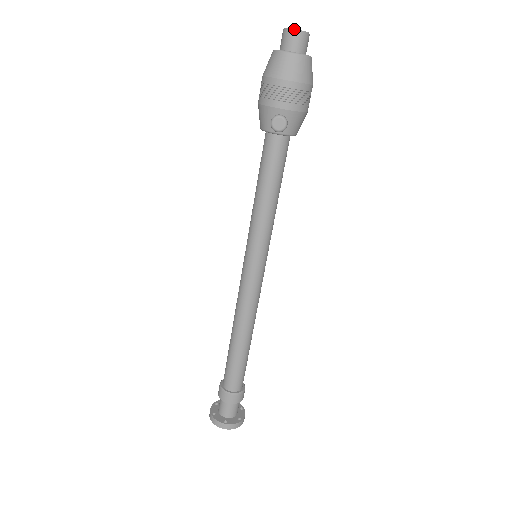
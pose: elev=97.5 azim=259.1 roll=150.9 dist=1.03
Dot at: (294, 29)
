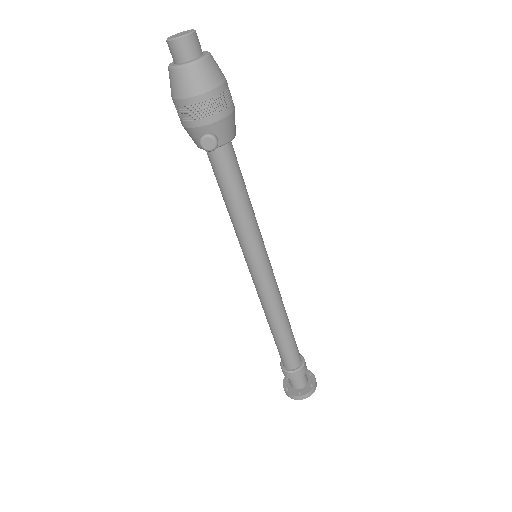
Dot at: (175, 38)
